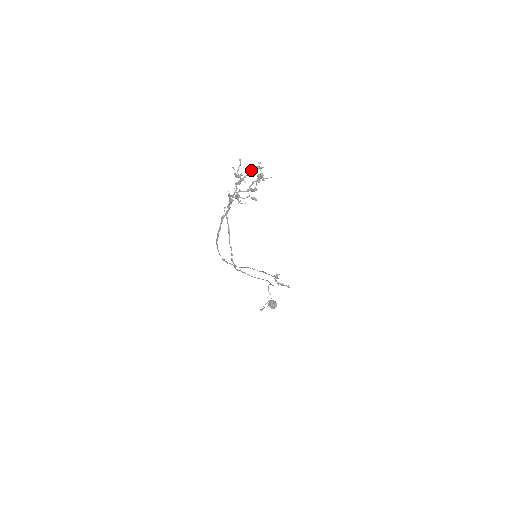
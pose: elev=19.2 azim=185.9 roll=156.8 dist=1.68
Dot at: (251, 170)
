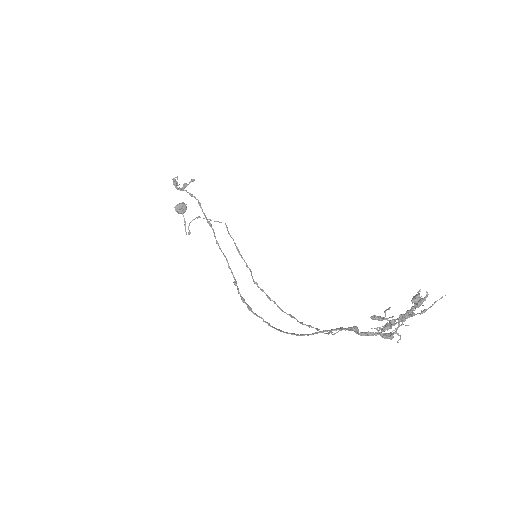
Dot at: (413, 310)
